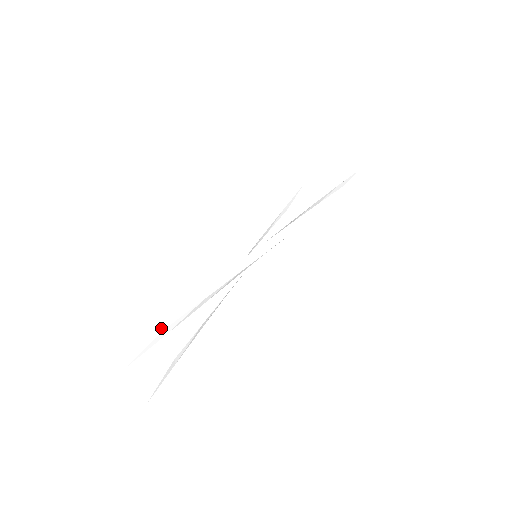
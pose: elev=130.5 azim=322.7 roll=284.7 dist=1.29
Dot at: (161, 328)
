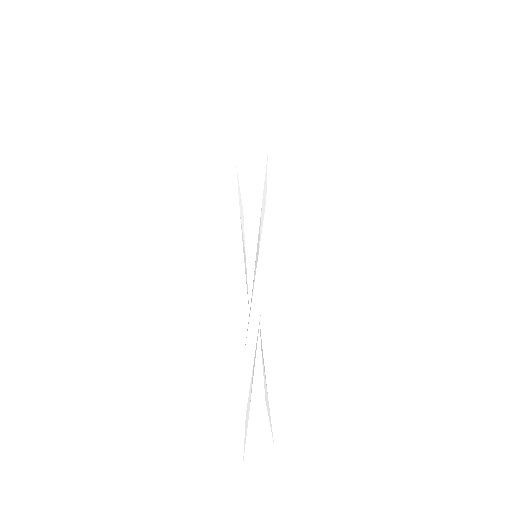
Dot at: (242, 416)
